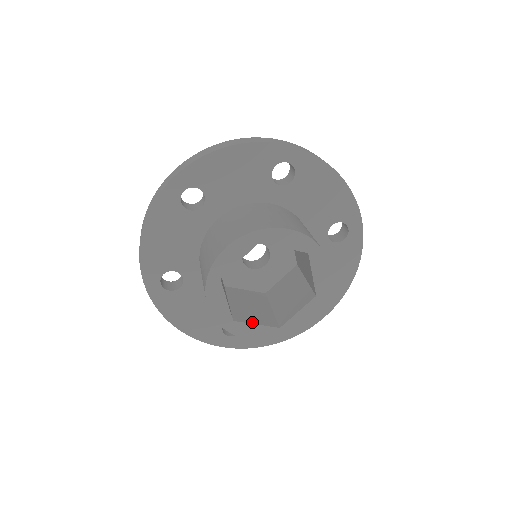
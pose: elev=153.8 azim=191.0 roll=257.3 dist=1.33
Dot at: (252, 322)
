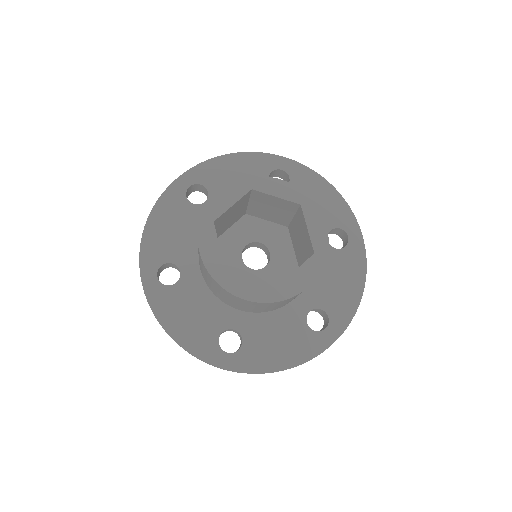
Dot at: (246, 279)
